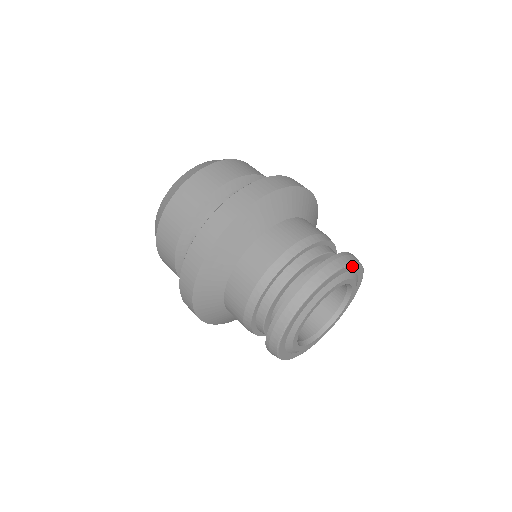
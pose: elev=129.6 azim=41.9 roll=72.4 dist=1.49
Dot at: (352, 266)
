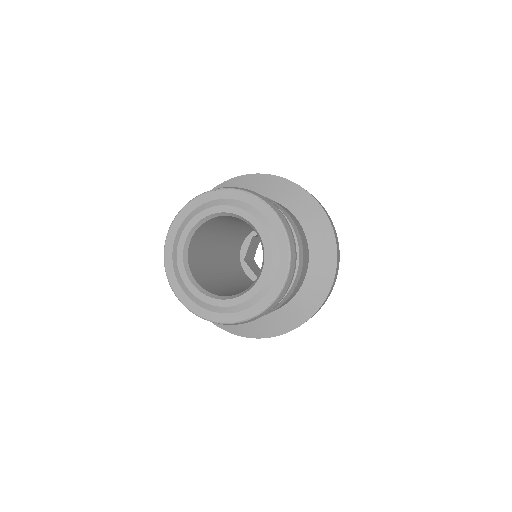
Dot at: (233, 193)
